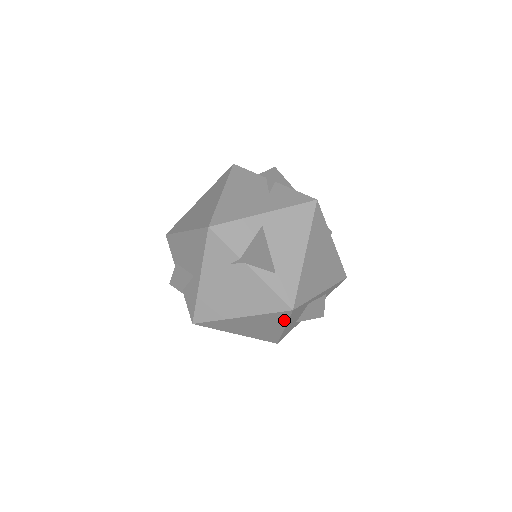
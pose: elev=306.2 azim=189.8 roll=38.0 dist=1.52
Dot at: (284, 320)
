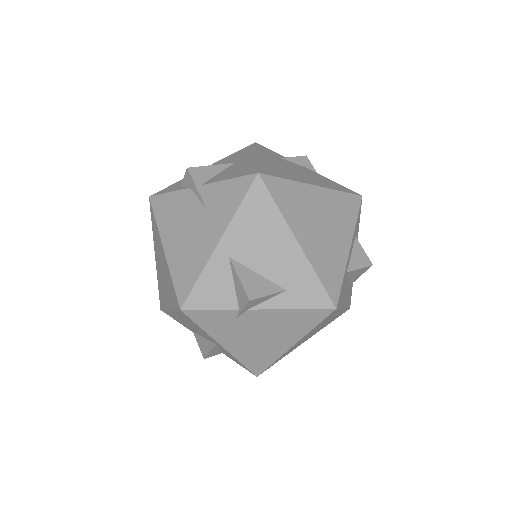
Dot at: (336, 312)
